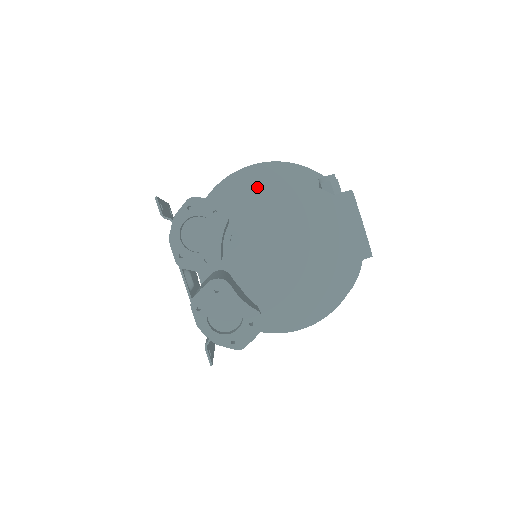
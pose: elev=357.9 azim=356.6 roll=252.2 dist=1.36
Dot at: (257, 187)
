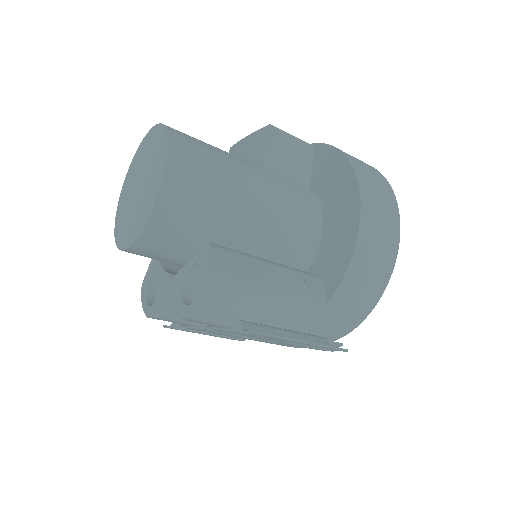
Dot at: occluded
